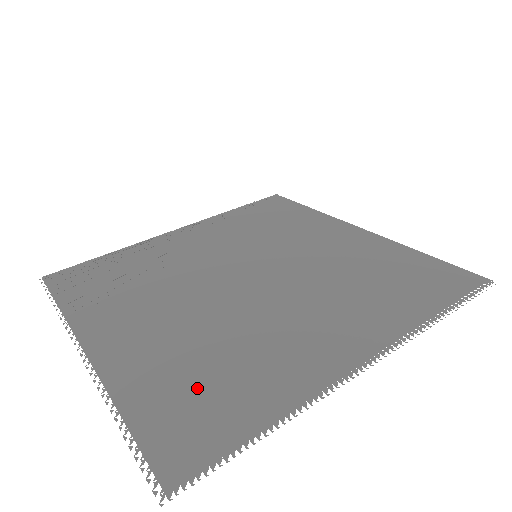
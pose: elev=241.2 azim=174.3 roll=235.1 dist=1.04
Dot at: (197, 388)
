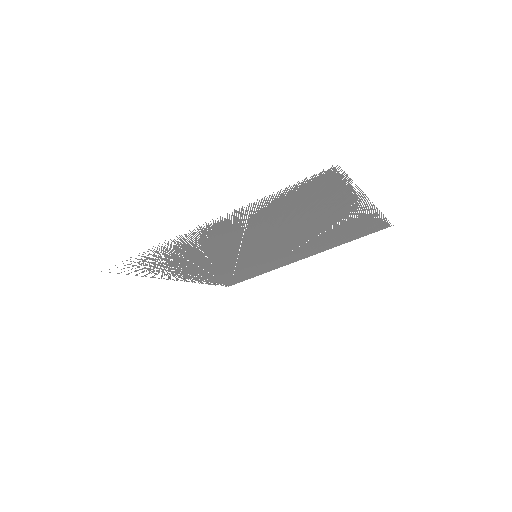
Dot at: (300, 200)
